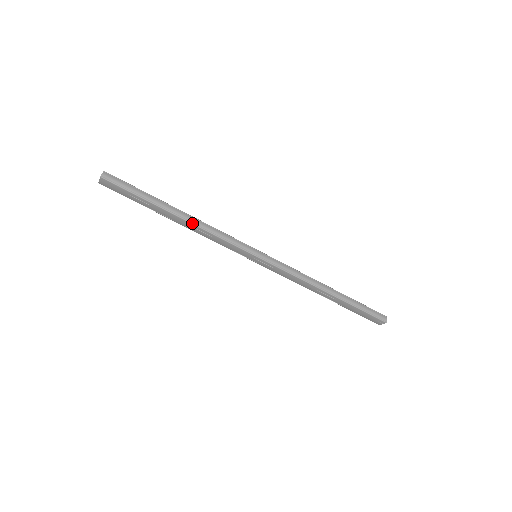
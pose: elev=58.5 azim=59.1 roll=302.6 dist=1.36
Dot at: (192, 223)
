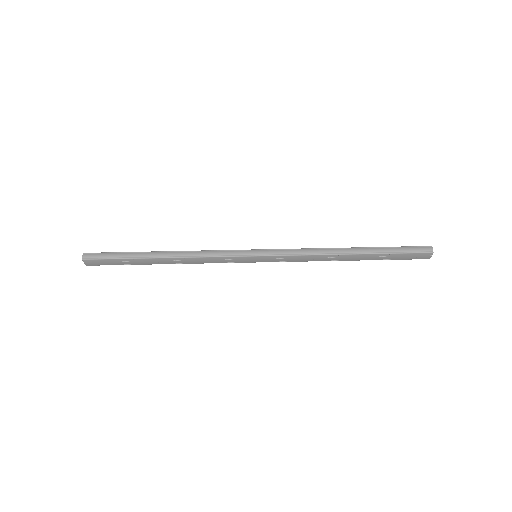
Dot at: (178, 257)
